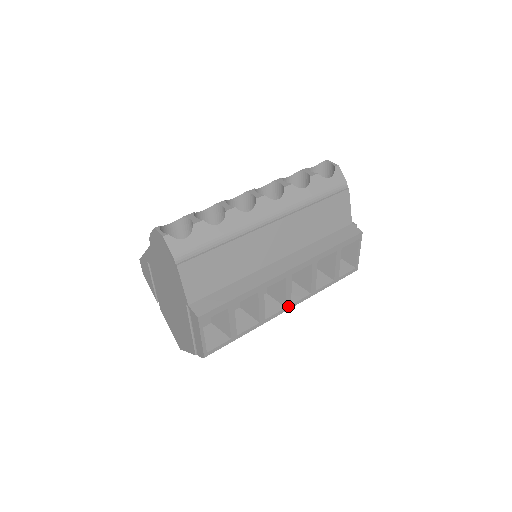
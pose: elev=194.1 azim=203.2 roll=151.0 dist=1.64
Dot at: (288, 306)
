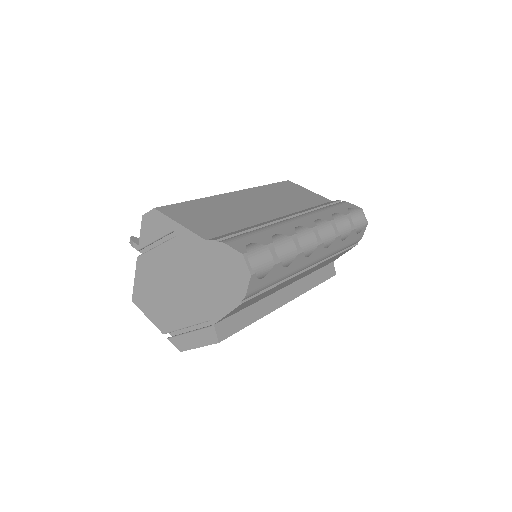
Dot at: occluded
